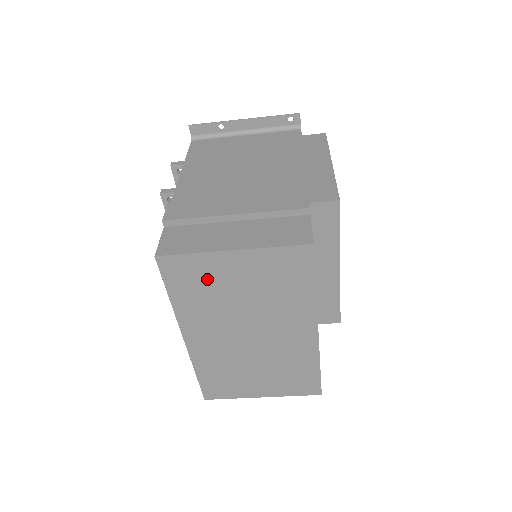
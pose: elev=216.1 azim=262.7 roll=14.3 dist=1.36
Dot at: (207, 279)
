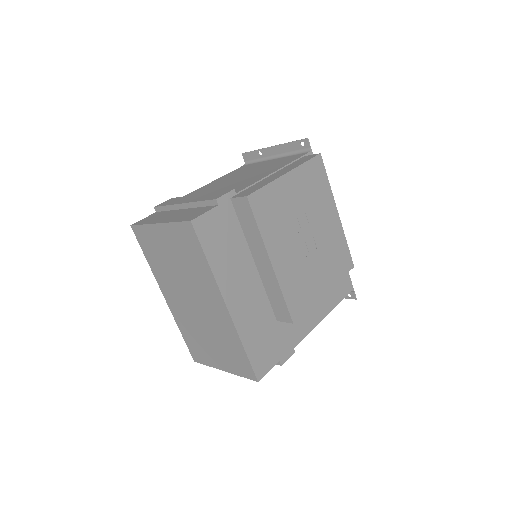
Dot at: (156, 246)
